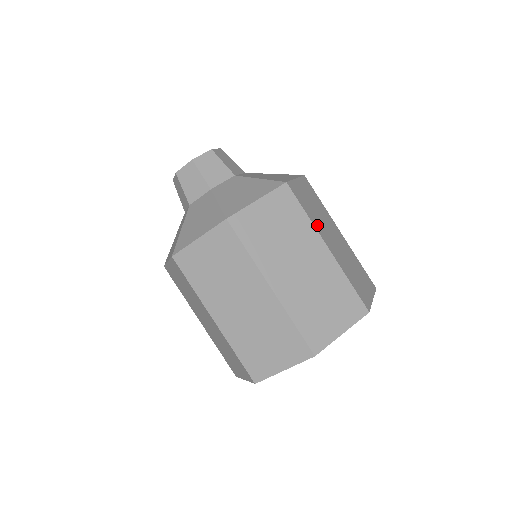
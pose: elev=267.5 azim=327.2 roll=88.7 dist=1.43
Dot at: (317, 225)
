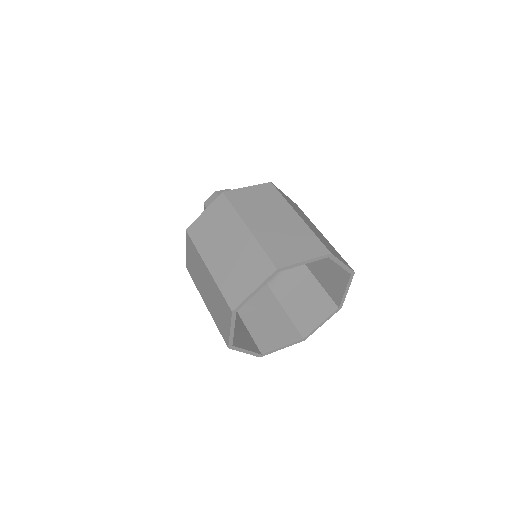
Dot at: occluded
